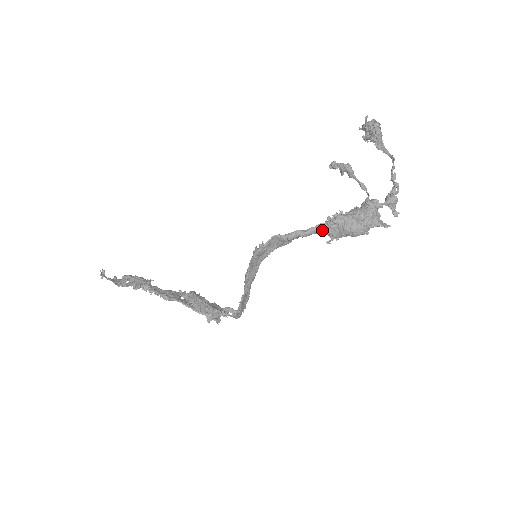
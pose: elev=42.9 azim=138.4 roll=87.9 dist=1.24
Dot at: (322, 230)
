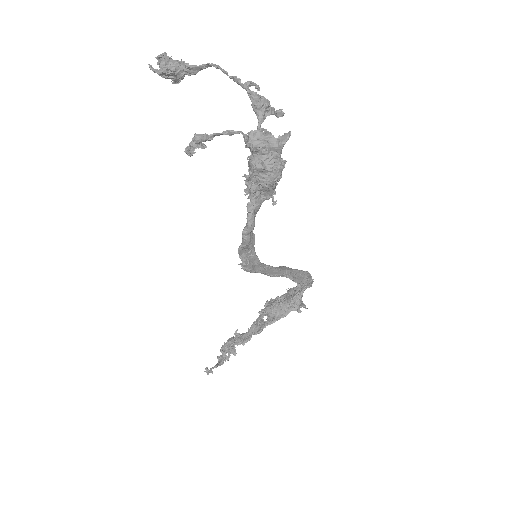
Dot at: (255, 208)
